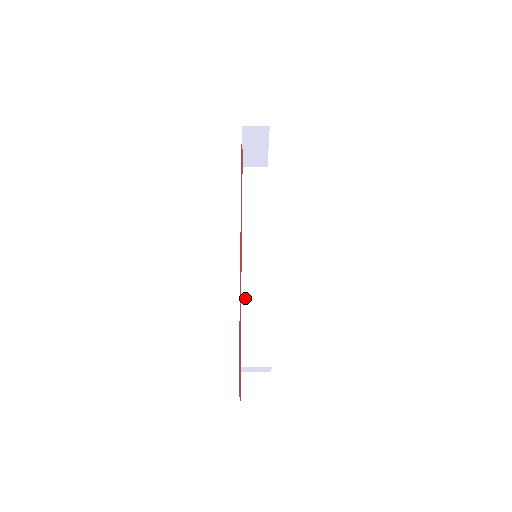
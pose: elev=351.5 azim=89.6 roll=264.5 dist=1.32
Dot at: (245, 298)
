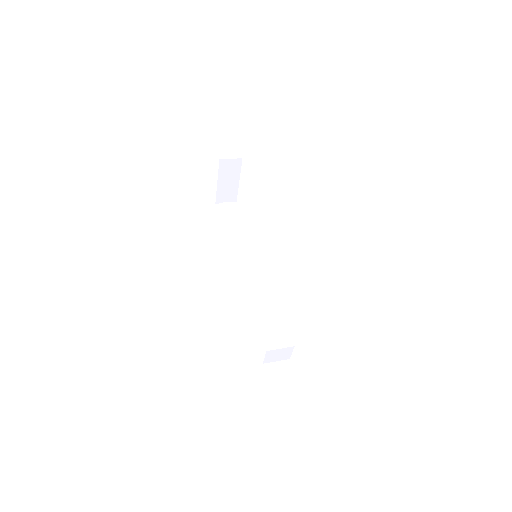
Dot at: (253, 295)
